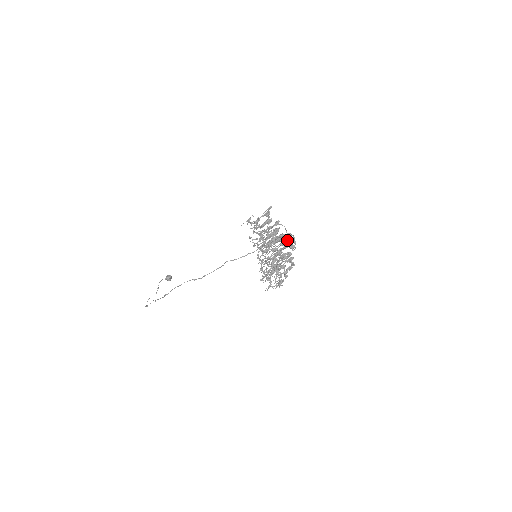
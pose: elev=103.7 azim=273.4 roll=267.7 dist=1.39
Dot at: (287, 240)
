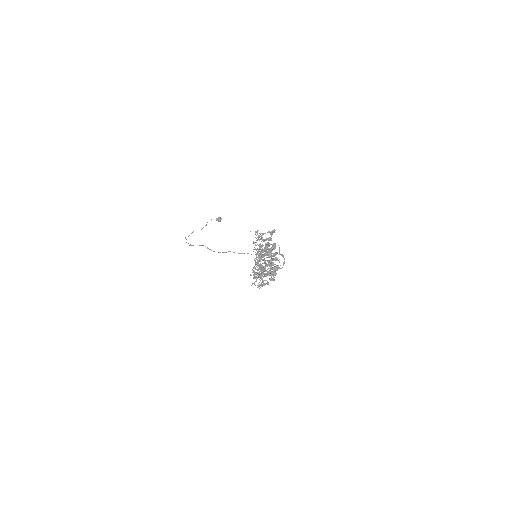
Dot at: (277, 259)
